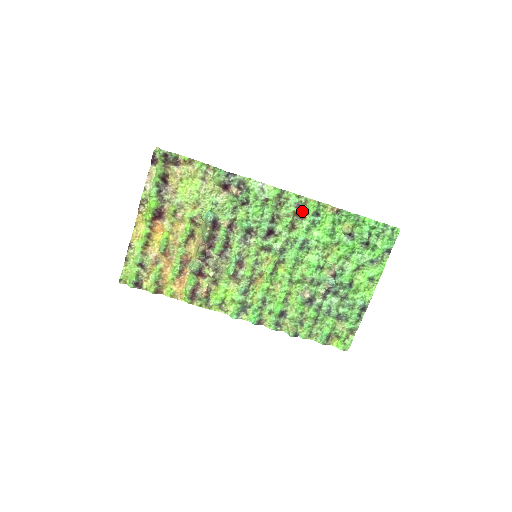
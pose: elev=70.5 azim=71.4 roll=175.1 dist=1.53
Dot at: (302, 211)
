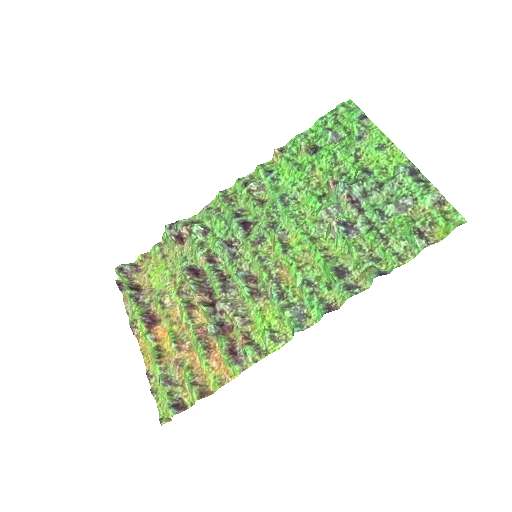
Dot at: (253, 183)
